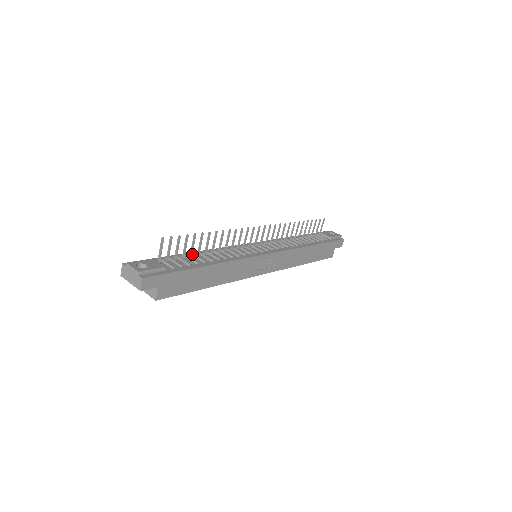
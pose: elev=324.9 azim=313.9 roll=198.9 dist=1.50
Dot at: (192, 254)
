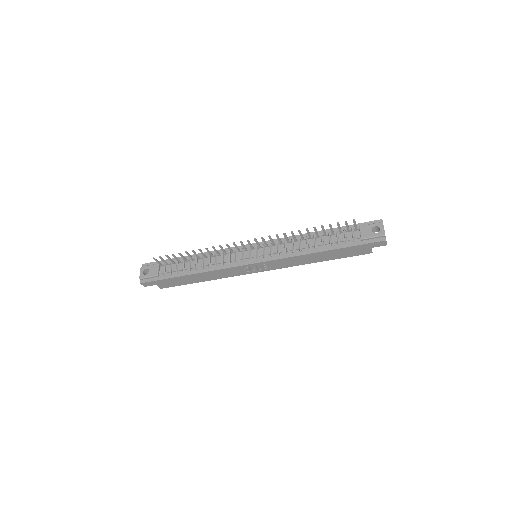
Dot at: (187, 260)
